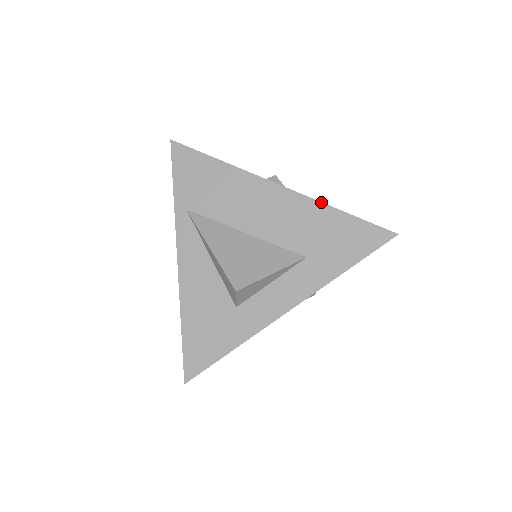
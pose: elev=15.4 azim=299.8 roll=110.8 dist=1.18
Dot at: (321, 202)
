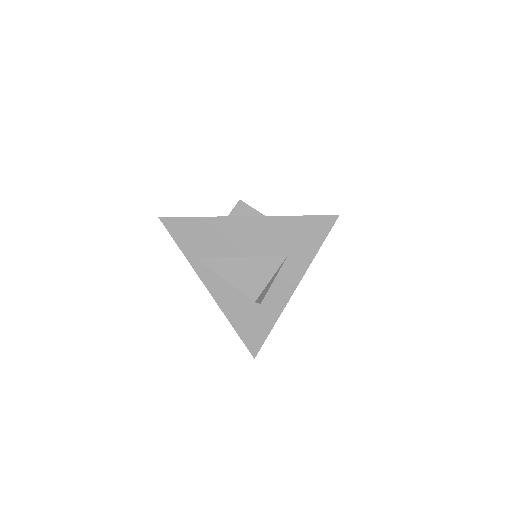
Dot at: (279, 216)
